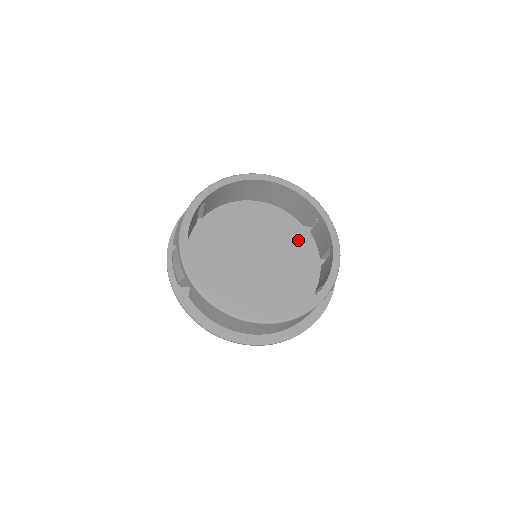
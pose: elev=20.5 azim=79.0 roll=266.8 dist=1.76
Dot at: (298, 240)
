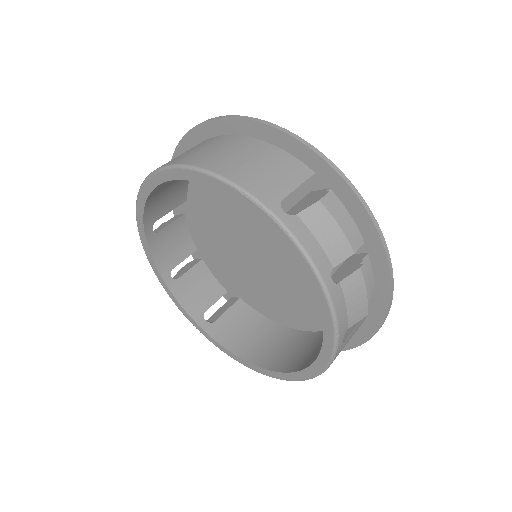
Dot at: occluded
